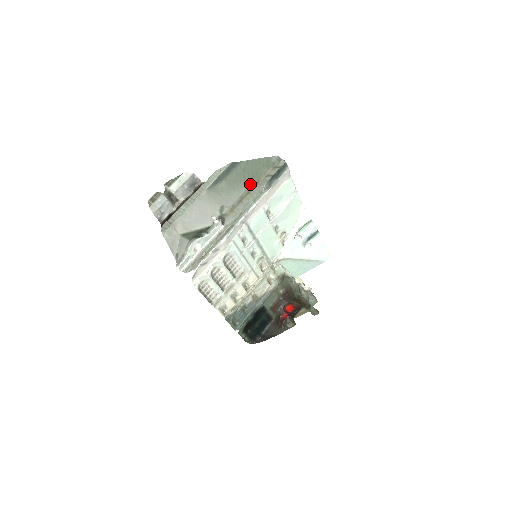
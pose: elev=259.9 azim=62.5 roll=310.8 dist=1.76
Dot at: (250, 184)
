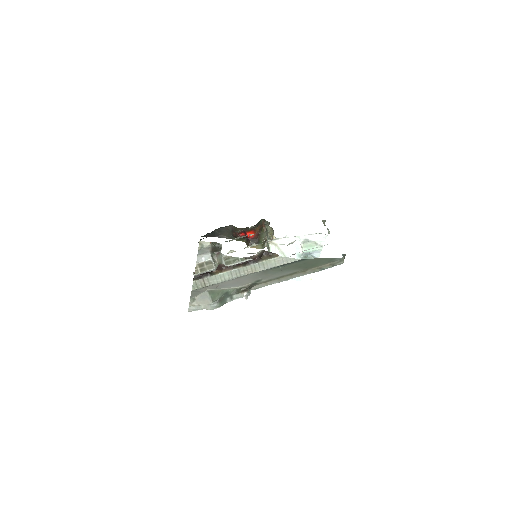
Dot at: (299, 270)
